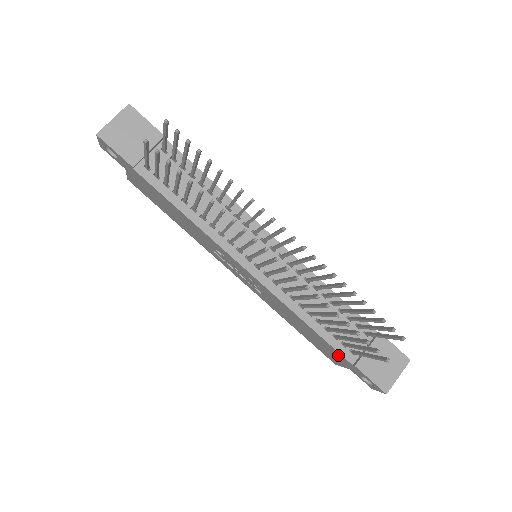
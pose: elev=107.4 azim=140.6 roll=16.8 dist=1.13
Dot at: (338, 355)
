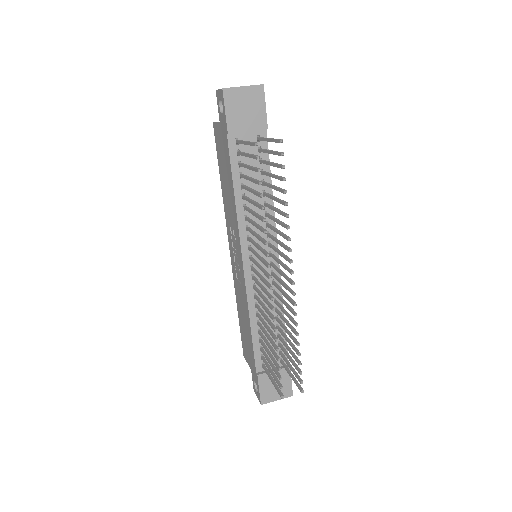
Dot at: (252, 359)
